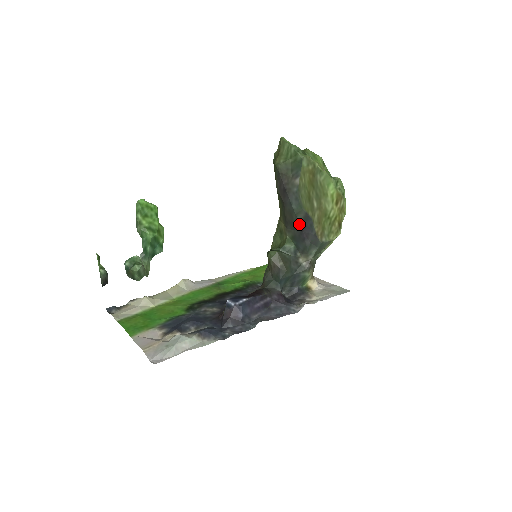
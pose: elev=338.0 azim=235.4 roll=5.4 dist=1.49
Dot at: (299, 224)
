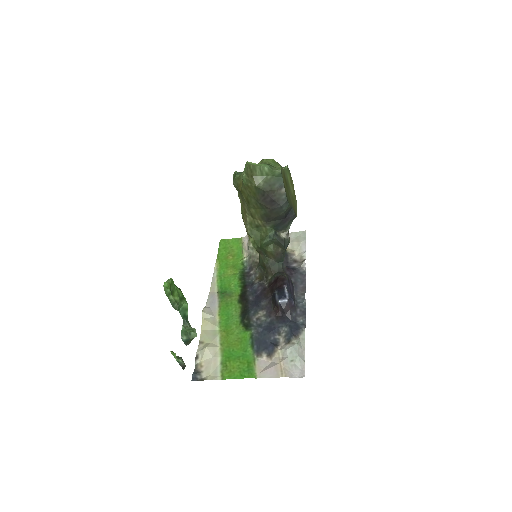
Dot at: (284, 216)
